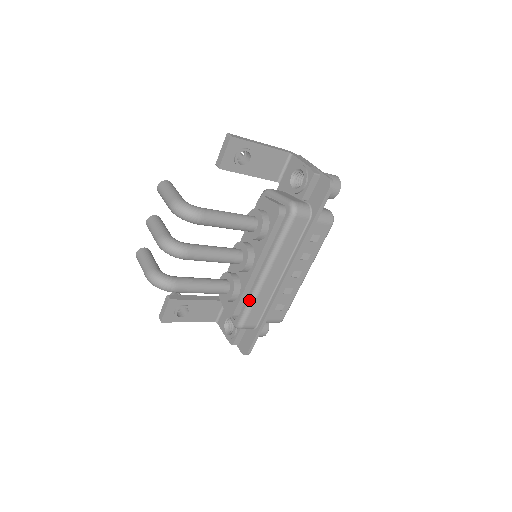
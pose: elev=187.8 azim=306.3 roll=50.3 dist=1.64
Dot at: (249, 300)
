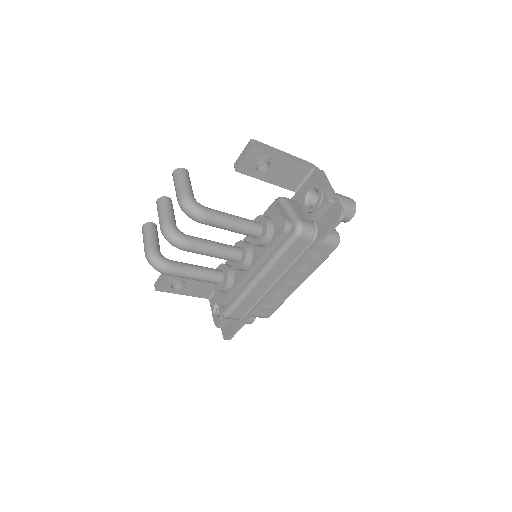
Dot at: (238, 297)
